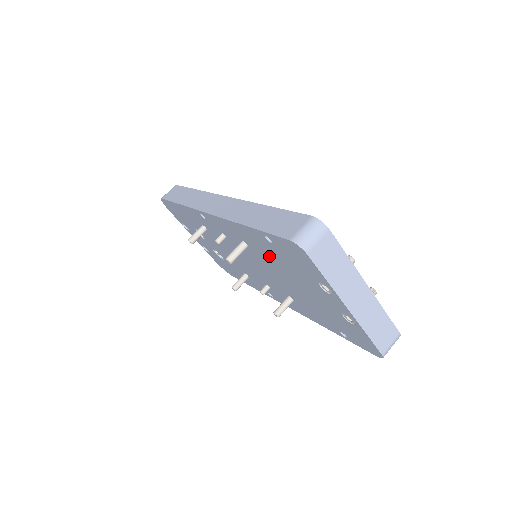
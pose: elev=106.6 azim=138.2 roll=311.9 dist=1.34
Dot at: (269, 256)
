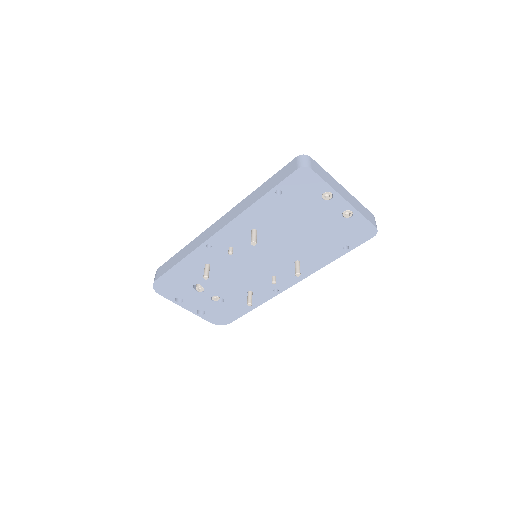
Dot at: (278, 218)
